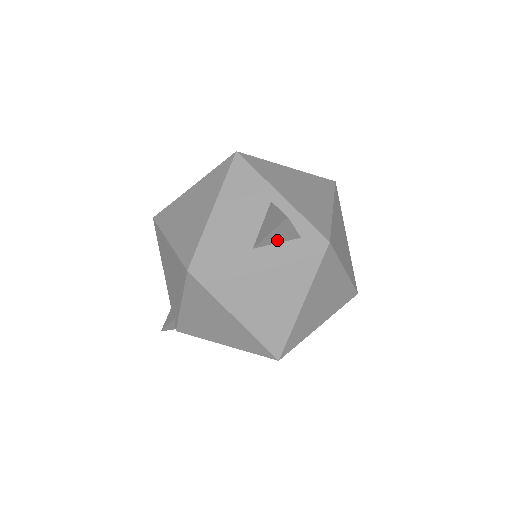
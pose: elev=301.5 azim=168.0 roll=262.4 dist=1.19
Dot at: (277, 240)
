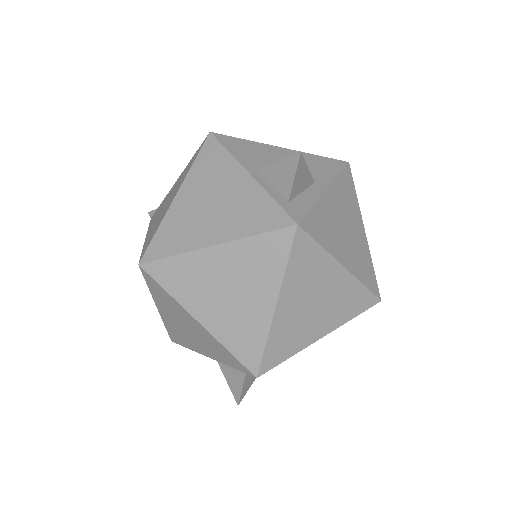
Dot at: (275, 181)
